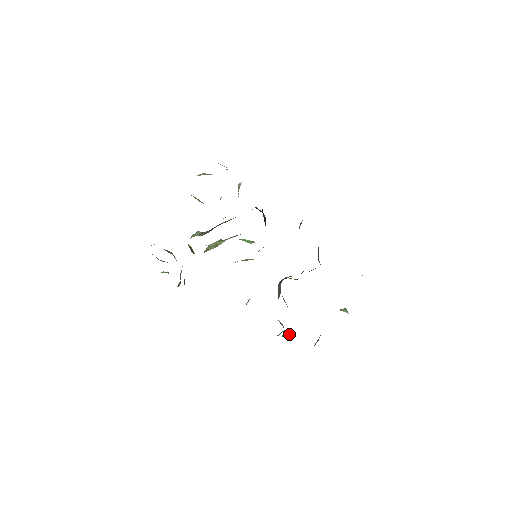
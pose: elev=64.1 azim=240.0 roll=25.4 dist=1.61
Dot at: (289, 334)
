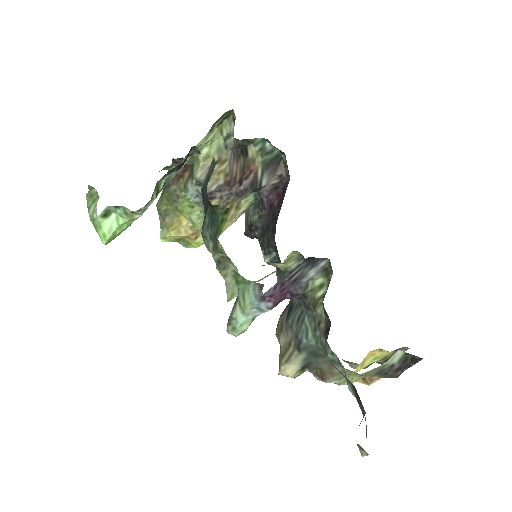
Dot at: occluded
